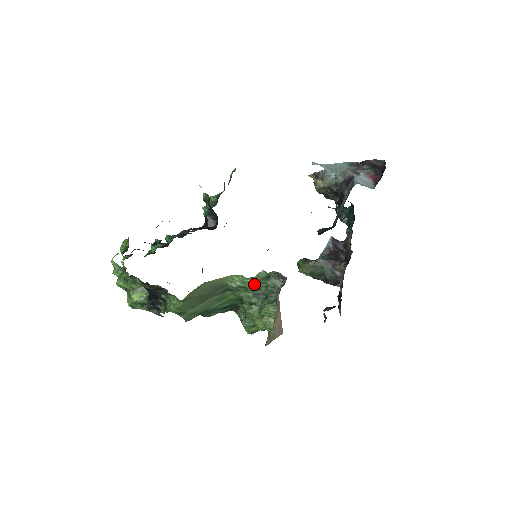
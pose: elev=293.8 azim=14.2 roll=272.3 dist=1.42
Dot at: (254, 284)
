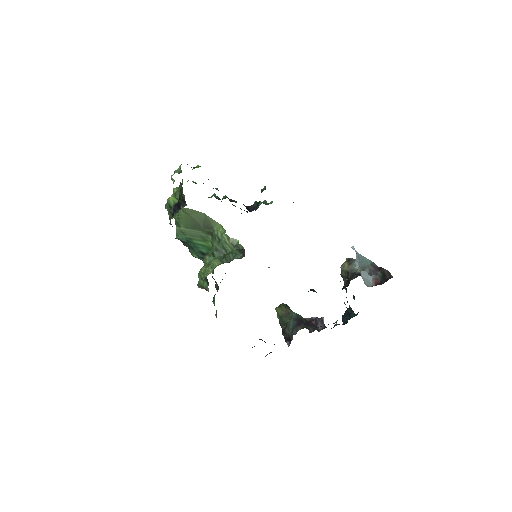
Dot at: (226, 242)
